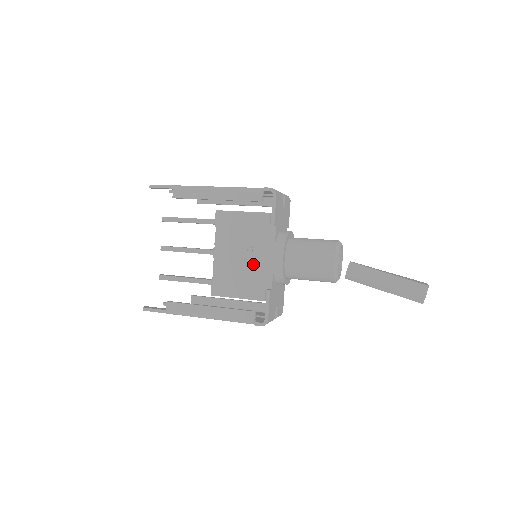
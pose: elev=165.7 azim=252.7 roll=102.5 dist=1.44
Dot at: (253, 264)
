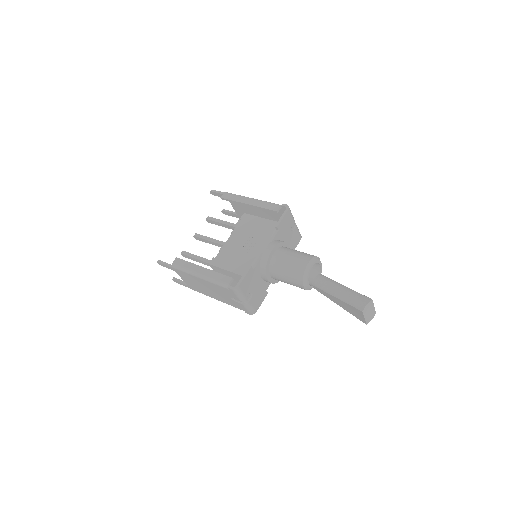
Dot at: (250, 250)
